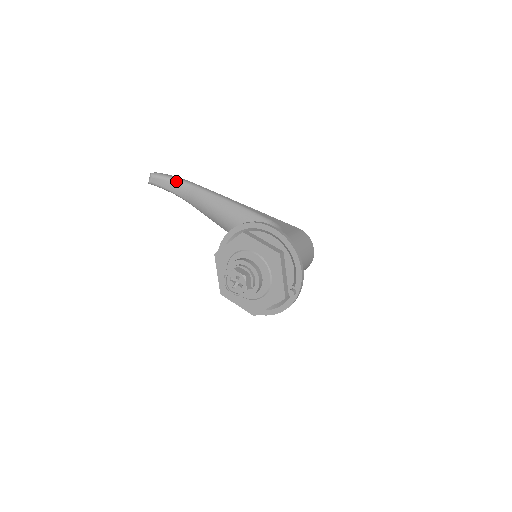
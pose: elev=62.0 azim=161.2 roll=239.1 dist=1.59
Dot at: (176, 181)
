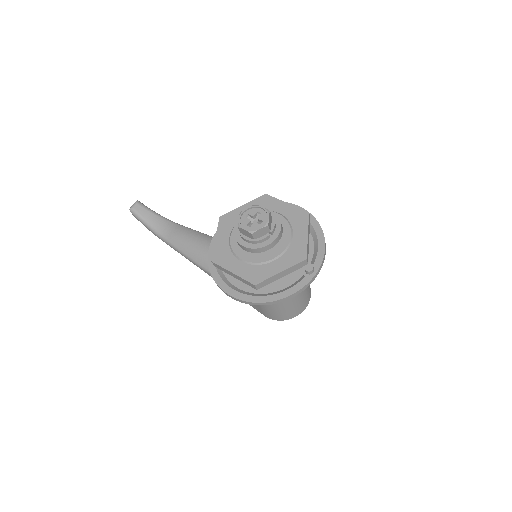
Dot at: (161, 217)
